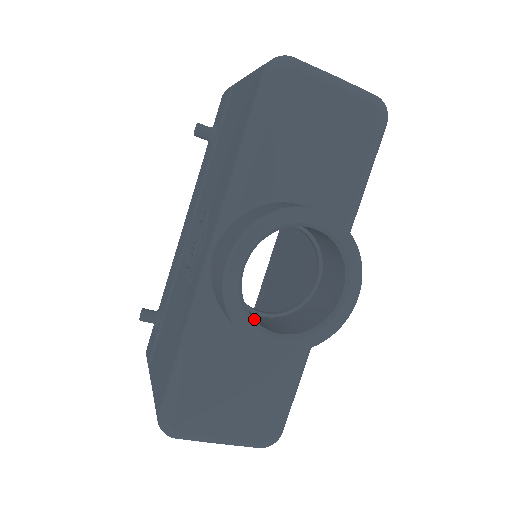
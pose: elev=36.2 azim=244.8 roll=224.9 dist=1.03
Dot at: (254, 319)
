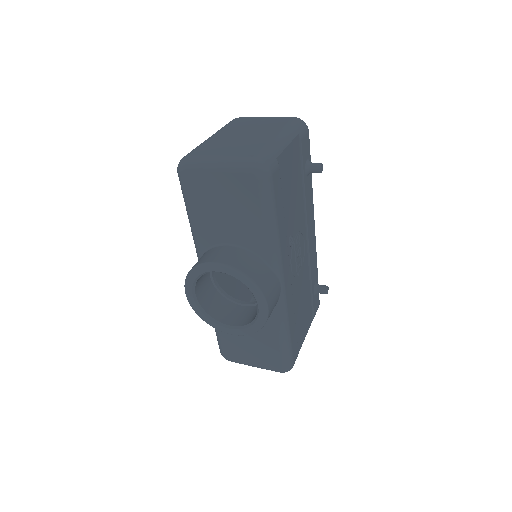
Dot at: (218, 317)
